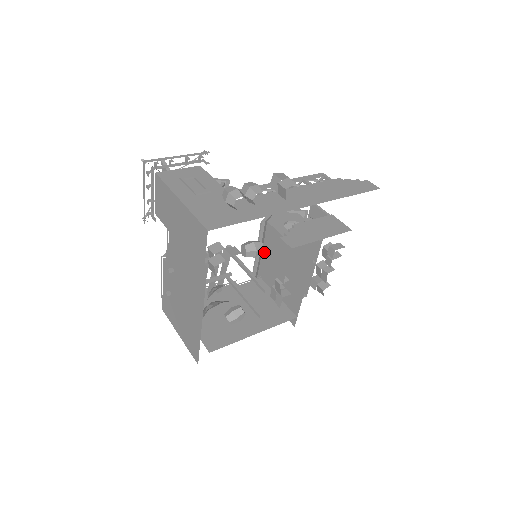
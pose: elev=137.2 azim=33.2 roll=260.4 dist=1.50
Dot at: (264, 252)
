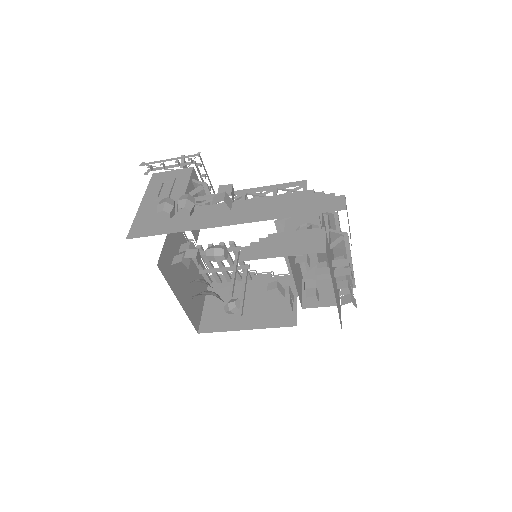
Dot at: occluded
